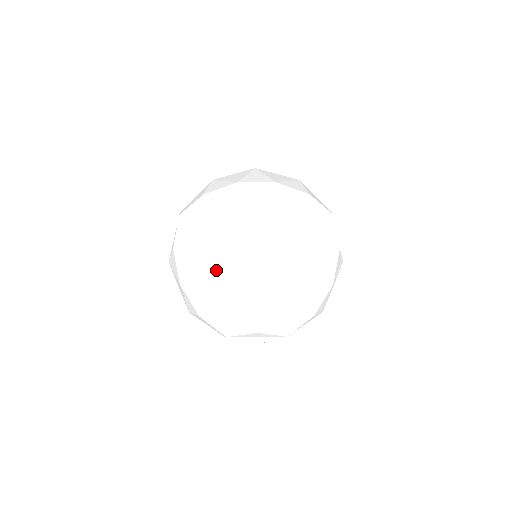
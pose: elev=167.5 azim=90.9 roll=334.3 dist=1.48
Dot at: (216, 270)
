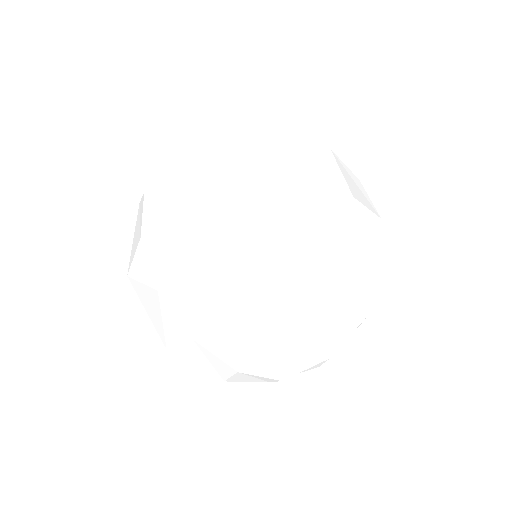
Dot at: (222, 248)
